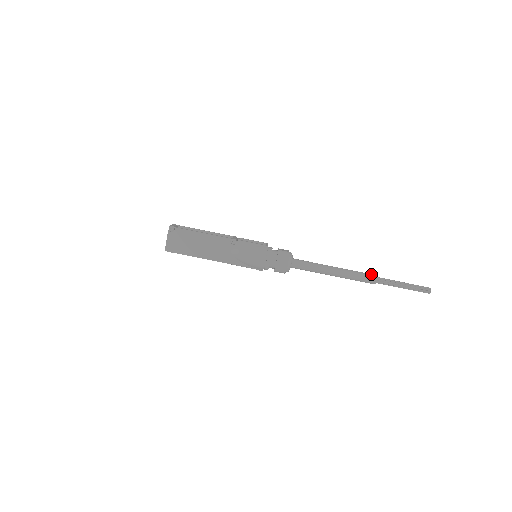
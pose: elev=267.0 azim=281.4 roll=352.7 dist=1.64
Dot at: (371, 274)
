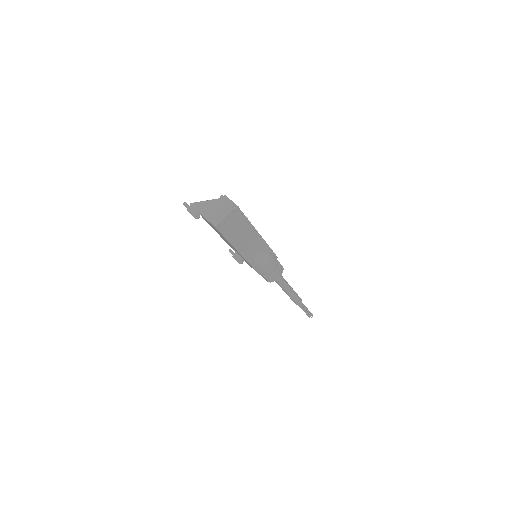
Dot at: occluded
